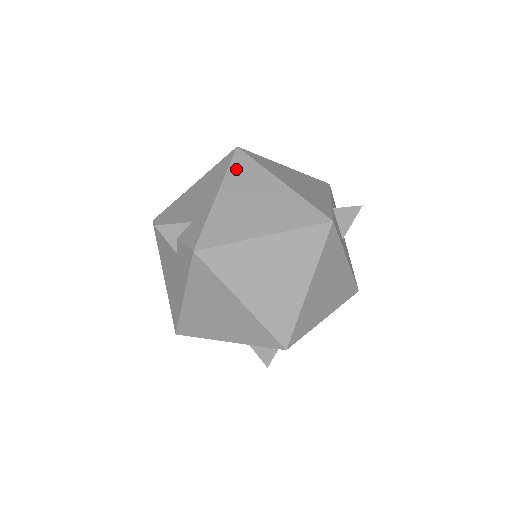
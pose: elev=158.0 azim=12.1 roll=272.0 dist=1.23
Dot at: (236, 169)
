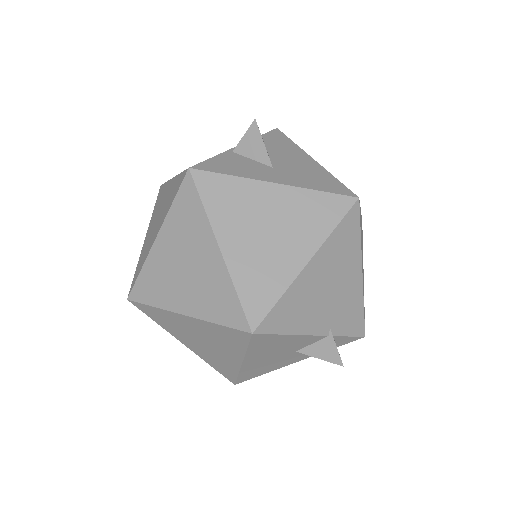
Dot at: (156, 204)
